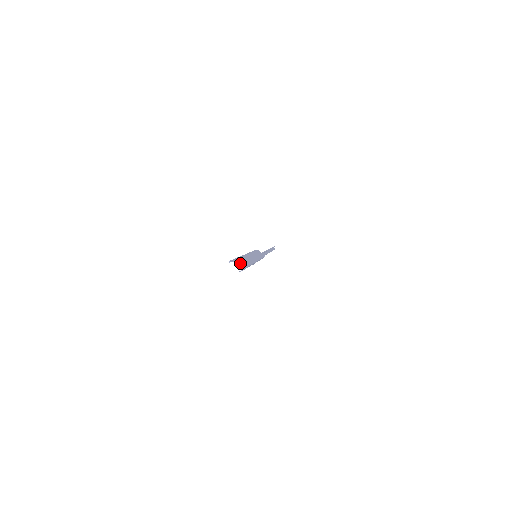
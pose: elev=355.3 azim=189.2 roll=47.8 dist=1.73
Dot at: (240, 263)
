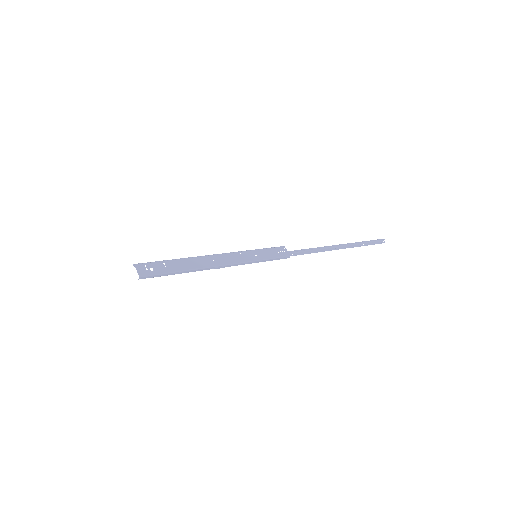
Dot at: (155, 268)
